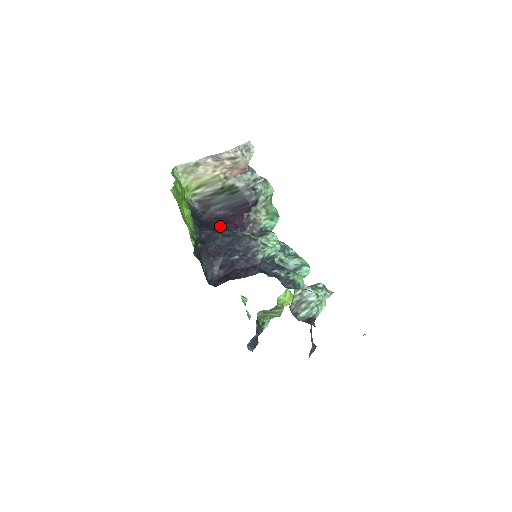
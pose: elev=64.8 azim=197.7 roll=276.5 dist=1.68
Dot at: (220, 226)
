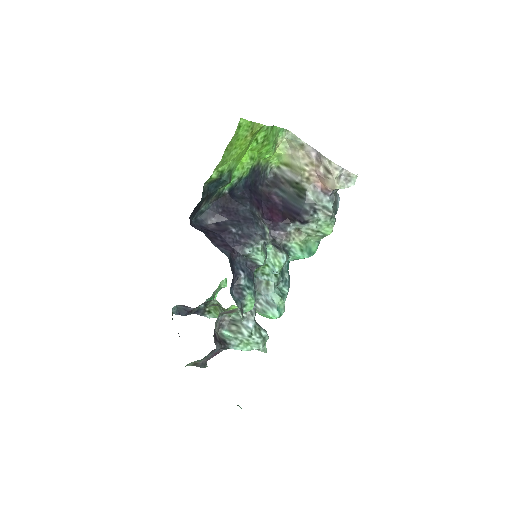
Dot at: (261, 204)
